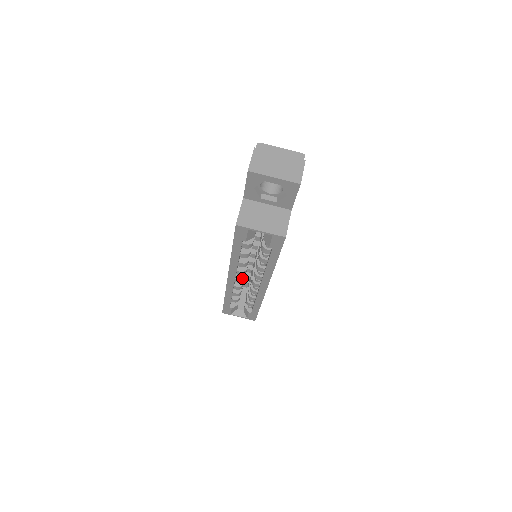
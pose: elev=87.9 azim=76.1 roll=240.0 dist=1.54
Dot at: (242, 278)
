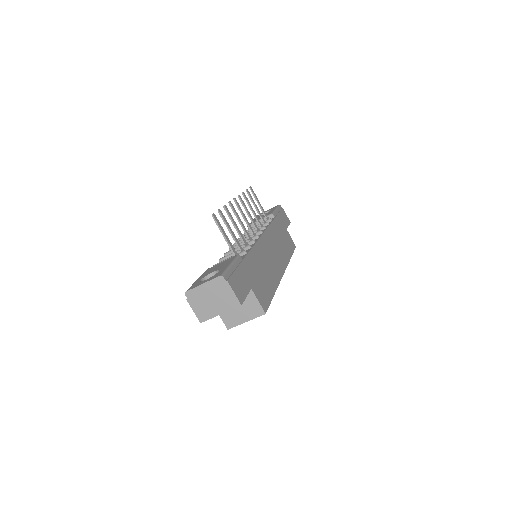
Dot at: occluded
